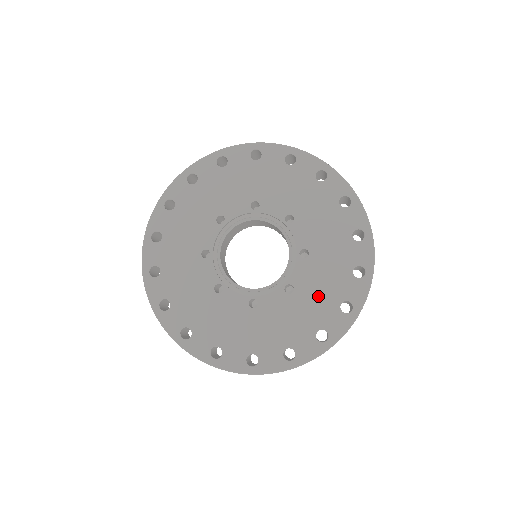
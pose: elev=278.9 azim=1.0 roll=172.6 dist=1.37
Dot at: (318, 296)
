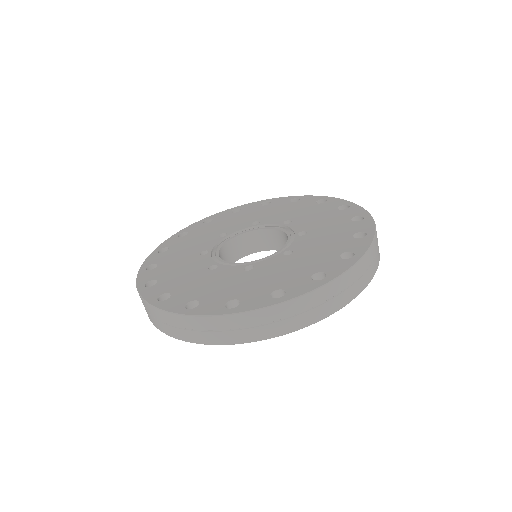
Dot at: (264, 279)
